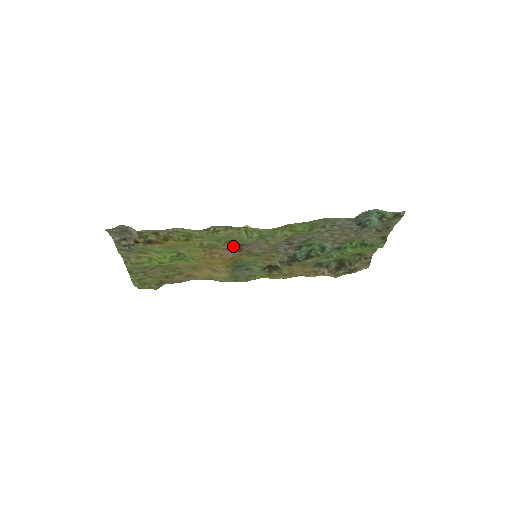
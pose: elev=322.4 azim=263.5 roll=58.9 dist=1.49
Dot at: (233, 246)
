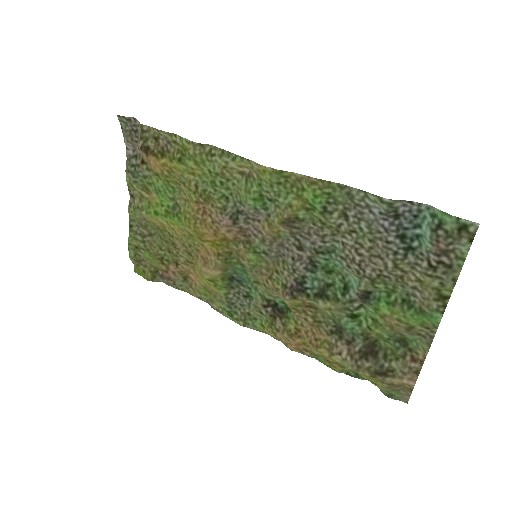
Dot at: (230, 210)
